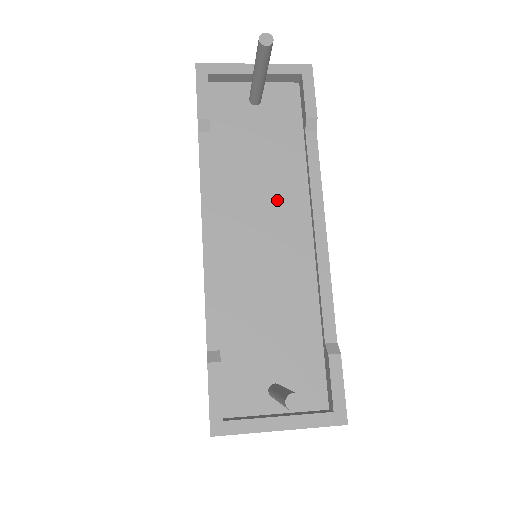
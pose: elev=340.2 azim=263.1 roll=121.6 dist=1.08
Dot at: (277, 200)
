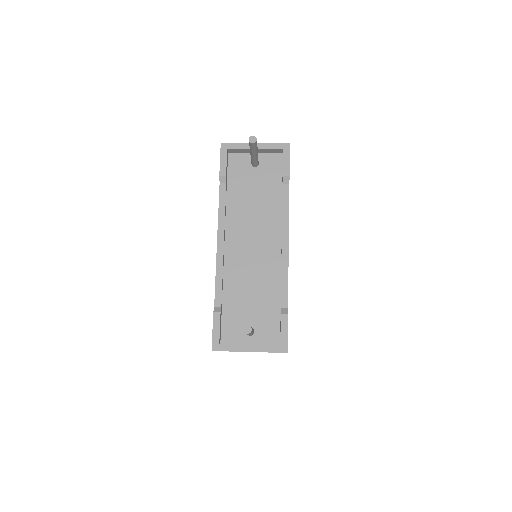
Dot at: (262, 224)
